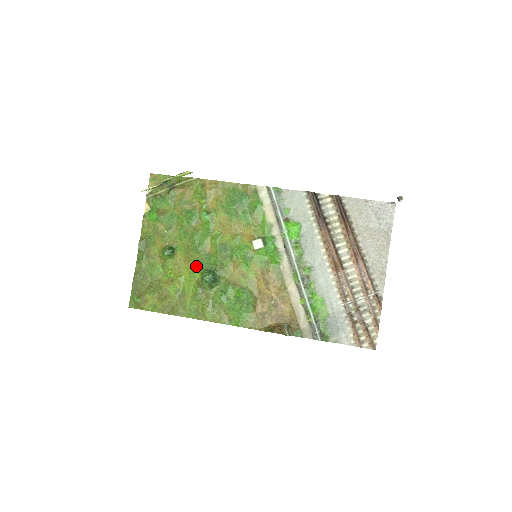
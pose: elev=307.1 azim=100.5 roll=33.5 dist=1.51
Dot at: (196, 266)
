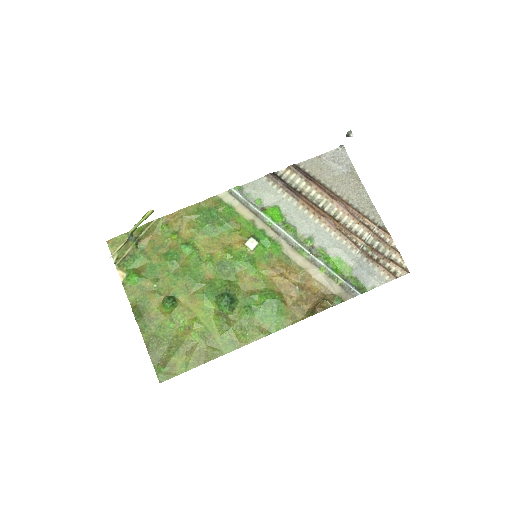
Dot at: (205, 299)
